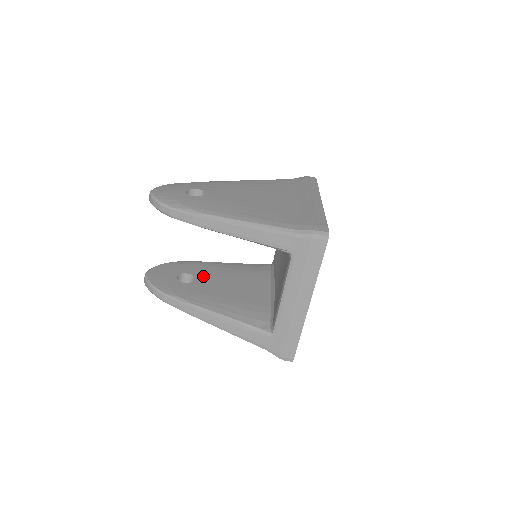
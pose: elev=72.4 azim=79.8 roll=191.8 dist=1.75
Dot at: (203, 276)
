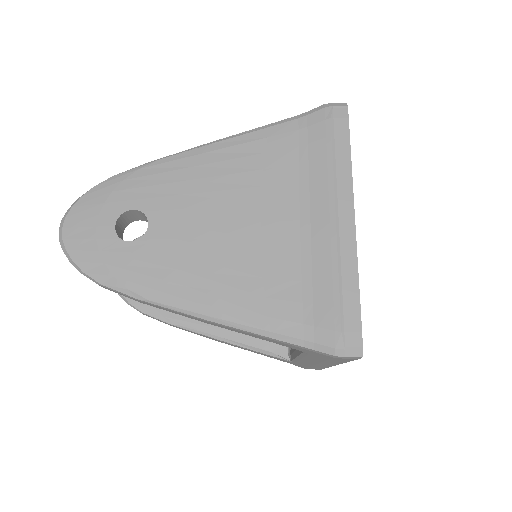
Dot at: occluded
